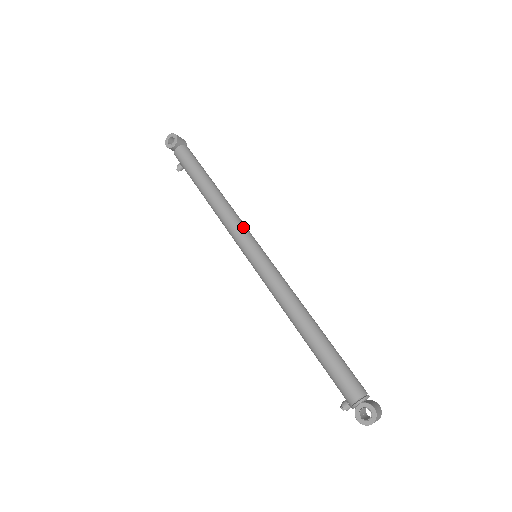
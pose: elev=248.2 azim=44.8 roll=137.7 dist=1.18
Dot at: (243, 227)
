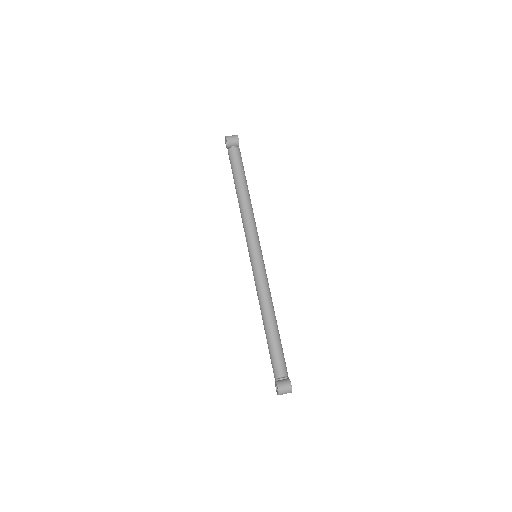
Dot at: (249, 233)
